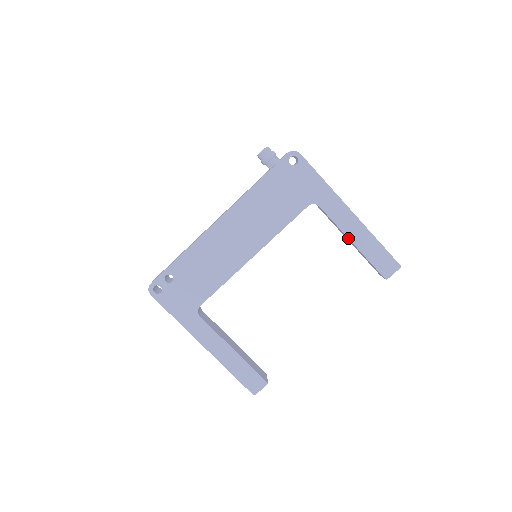
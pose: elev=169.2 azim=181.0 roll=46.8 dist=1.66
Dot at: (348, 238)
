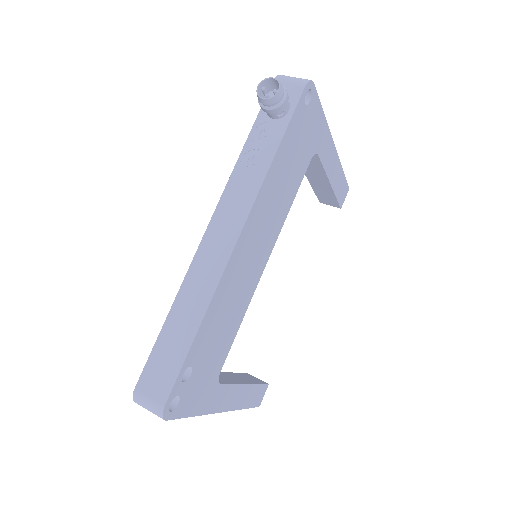
Dot at: (329, 181)
